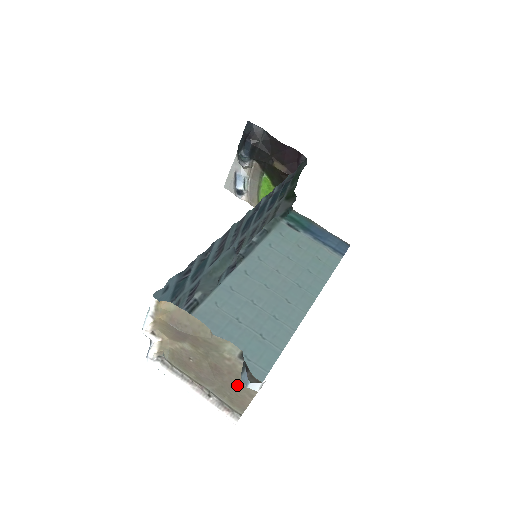
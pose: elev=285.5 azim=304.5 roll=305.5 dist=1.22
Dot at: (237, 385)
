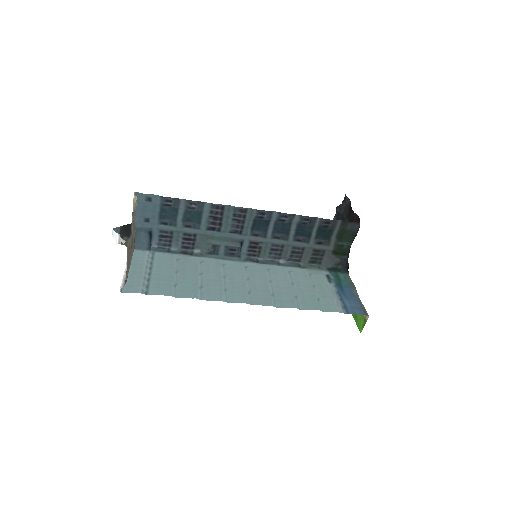
Dot at: occluded
